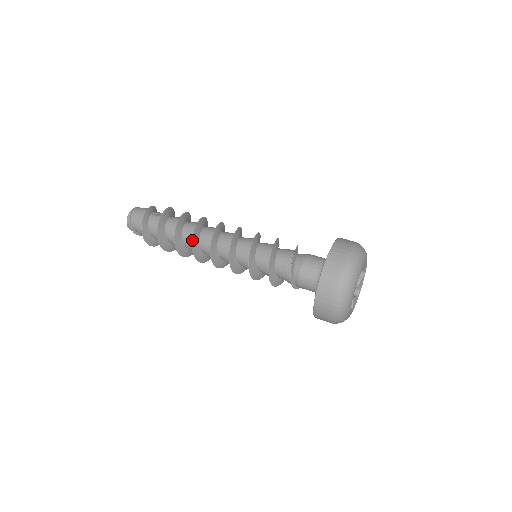
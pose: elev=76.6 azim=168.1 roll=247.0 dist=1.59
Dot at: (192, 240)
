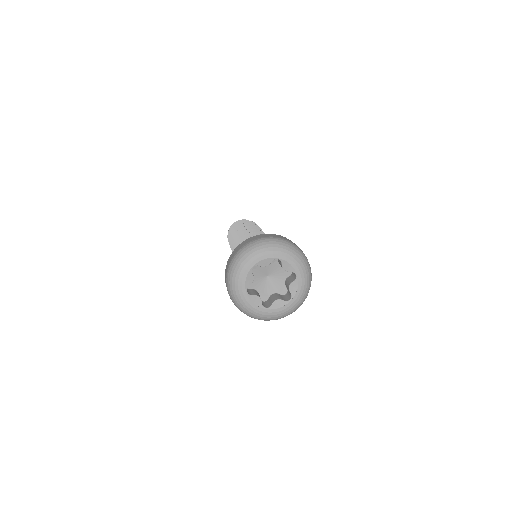
Dot at: (246, 226)
